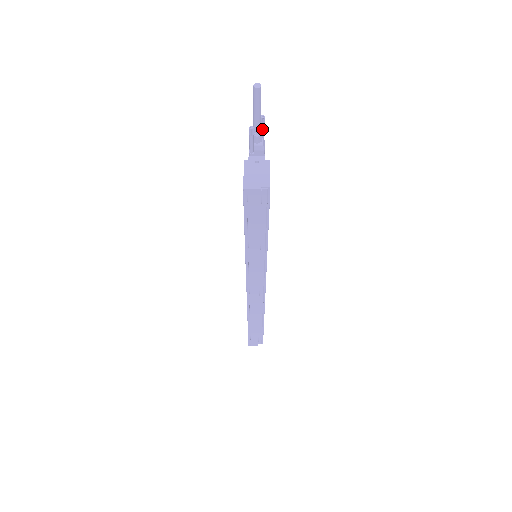
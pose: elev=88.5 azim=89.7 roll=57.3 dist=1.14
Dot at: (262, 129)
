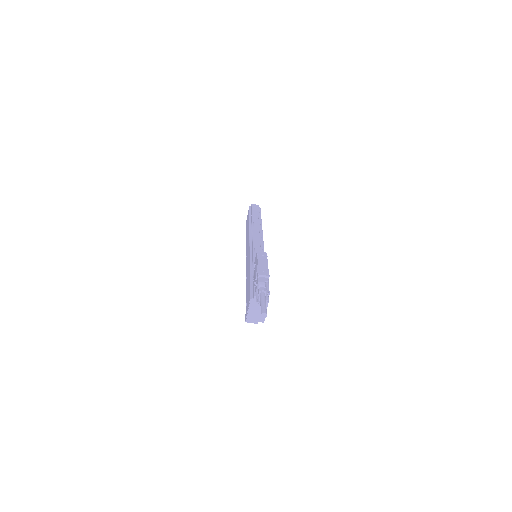
Dot at: (267, 290)
